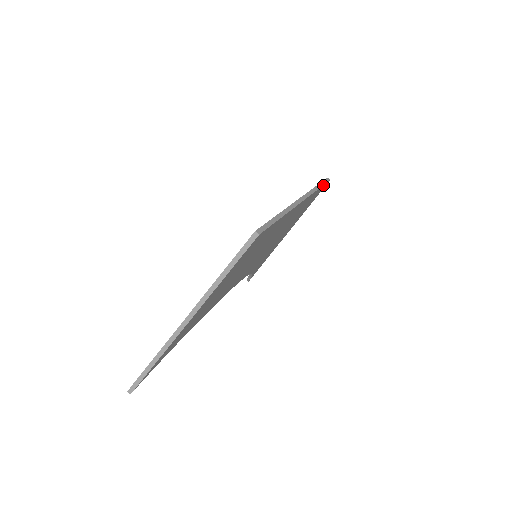
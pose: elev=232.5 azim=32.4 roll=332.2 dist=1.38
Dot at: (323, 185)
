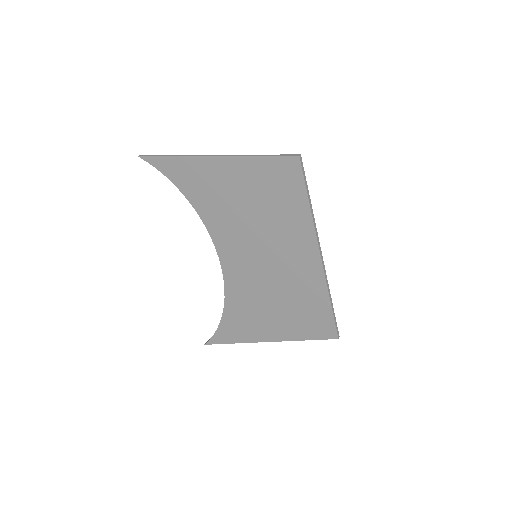
Dot at: (305, 182)
